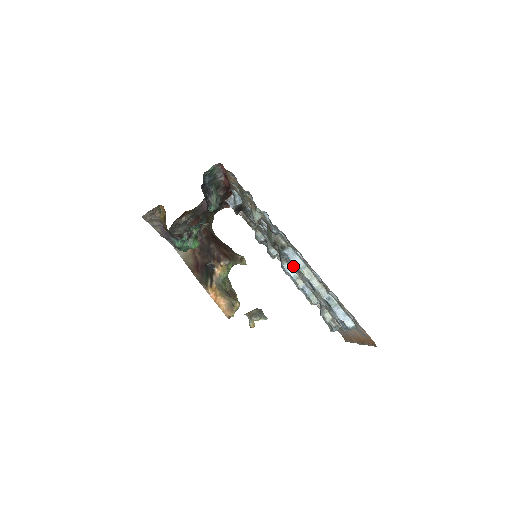
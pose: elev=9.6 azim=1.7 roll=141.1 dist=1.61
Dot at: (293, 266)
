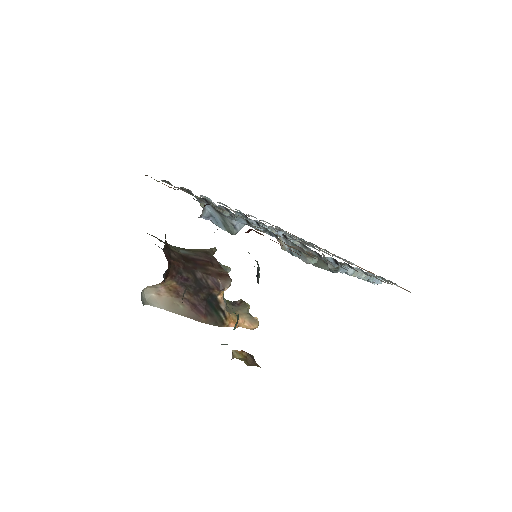
Dot at: occluded
